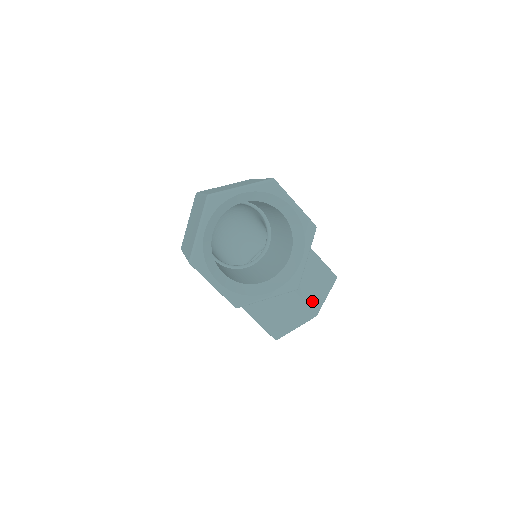
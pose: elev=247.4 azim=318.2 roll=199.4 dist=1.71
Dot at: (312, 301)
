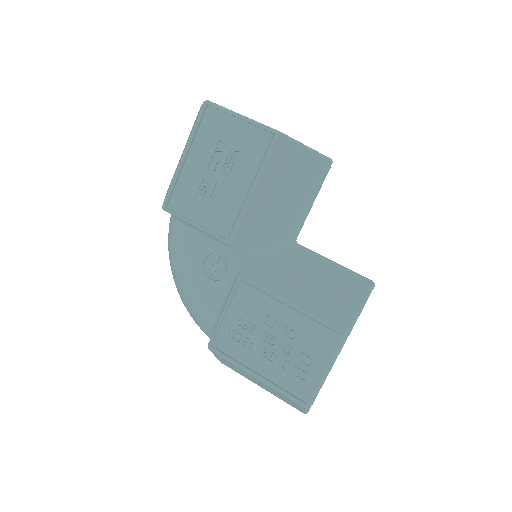
Dot at: occluded
